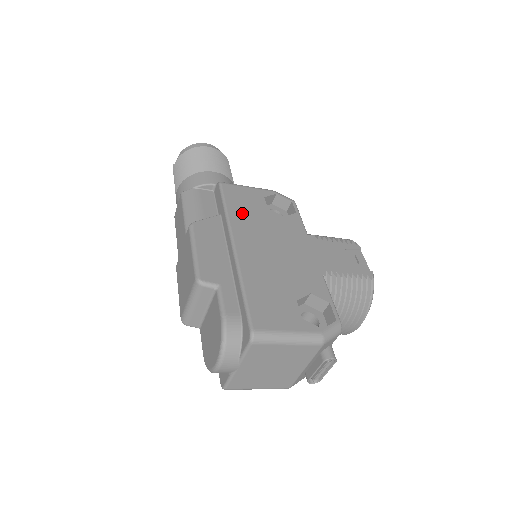
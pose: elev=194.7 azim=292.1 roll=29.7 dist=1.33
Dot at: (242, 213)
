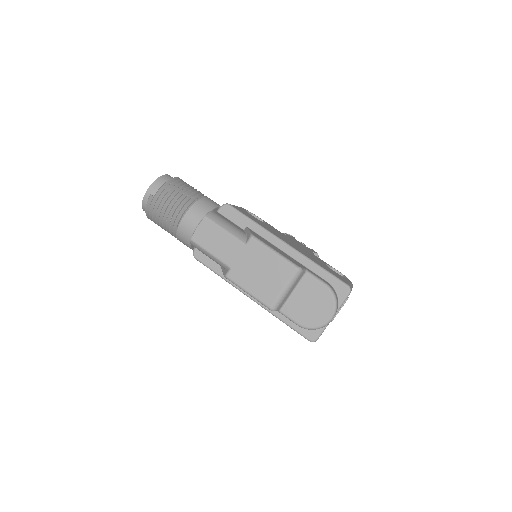
Dot at: (260, 223)
